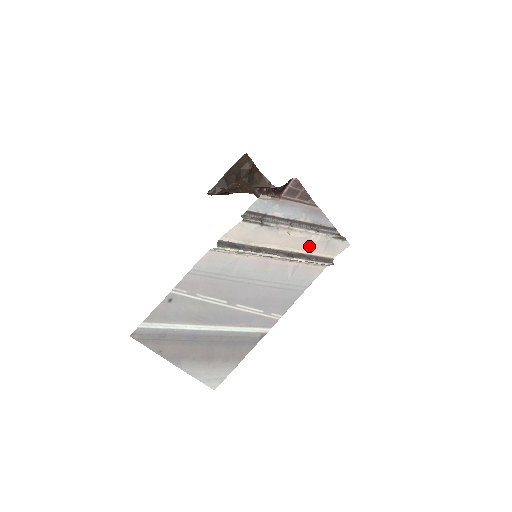
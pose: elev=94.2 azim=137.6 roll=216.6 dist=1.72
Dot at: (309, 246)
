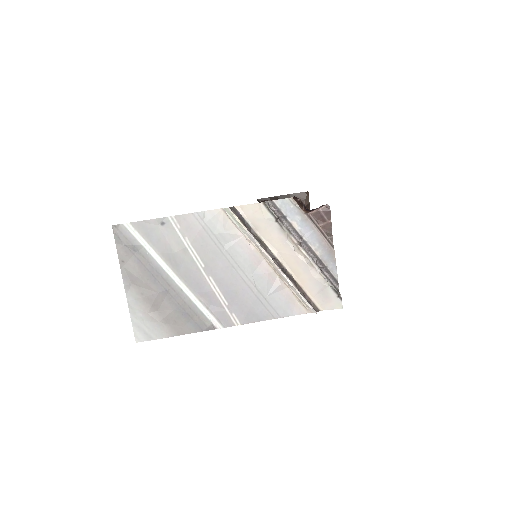
Dot at: (305, 278)
